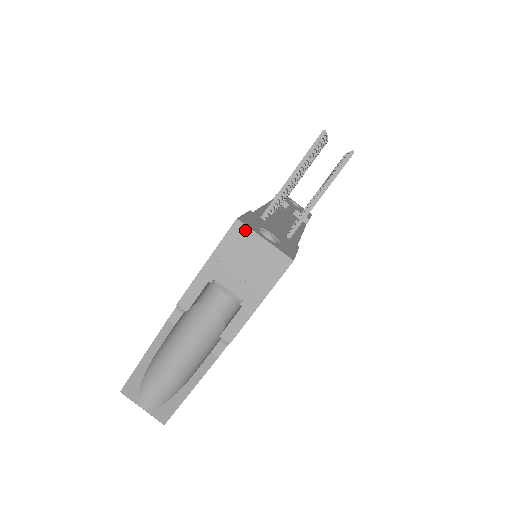
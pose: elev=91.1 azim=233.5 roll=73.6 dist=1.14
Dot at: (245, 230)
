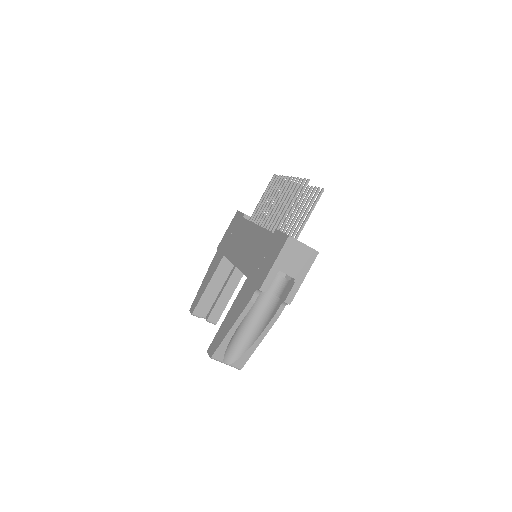
Dot at: (294, 241)
